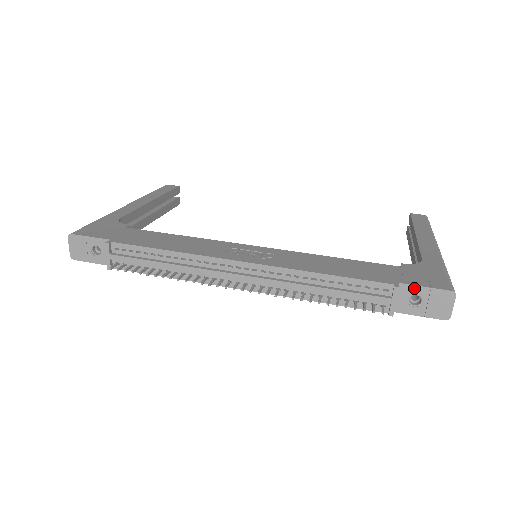
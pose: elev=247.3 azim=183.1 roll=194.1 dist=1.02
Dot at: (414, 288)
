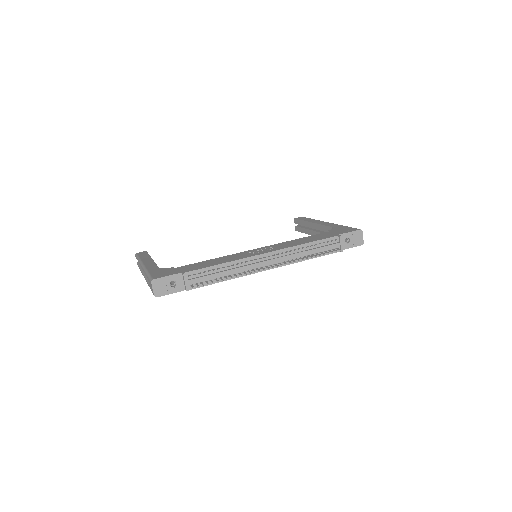
Dot at: (346, 234)
